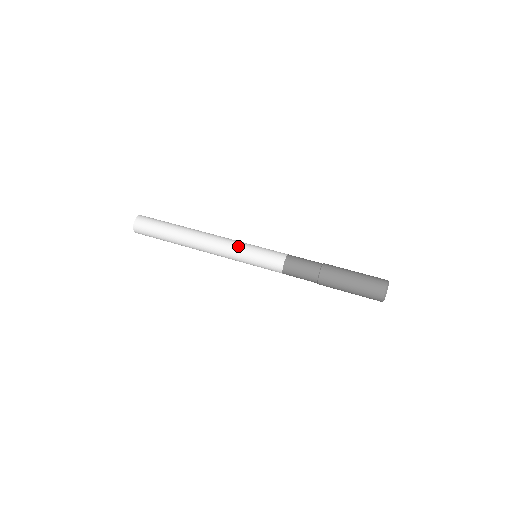
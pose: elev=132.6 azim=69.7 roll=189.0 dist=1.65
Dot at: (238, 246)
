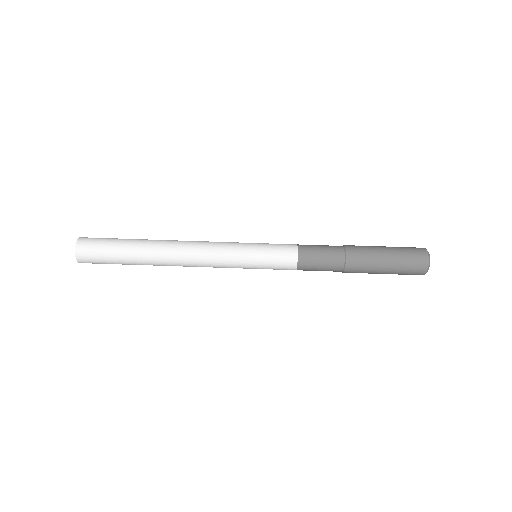
Dot at: (232, 251)
